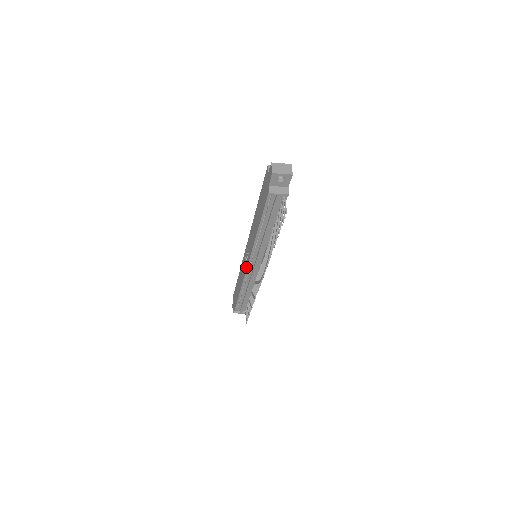
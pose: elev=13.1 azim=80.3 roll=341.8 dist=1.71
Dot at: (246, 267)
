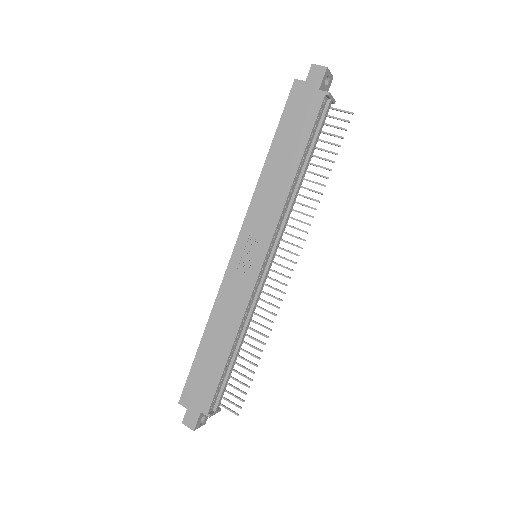
Dot at: (257, 272)
